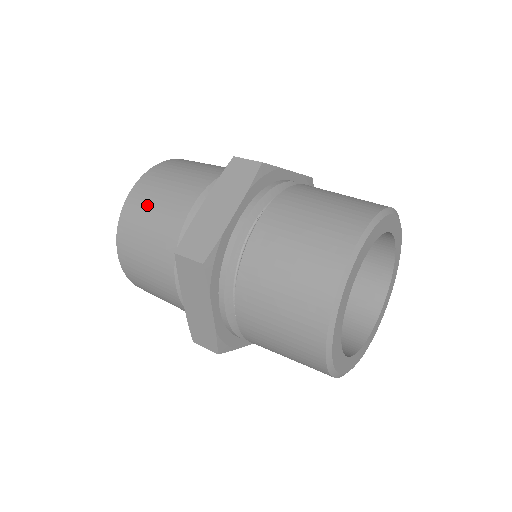
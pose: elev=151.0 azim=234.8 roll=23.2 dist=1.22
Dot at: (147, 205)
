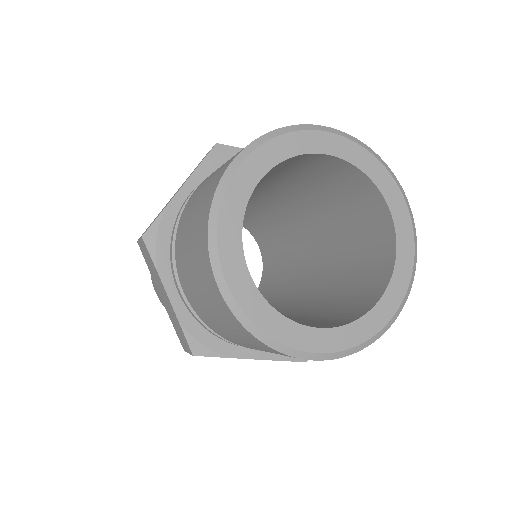
Dot at: occluded
